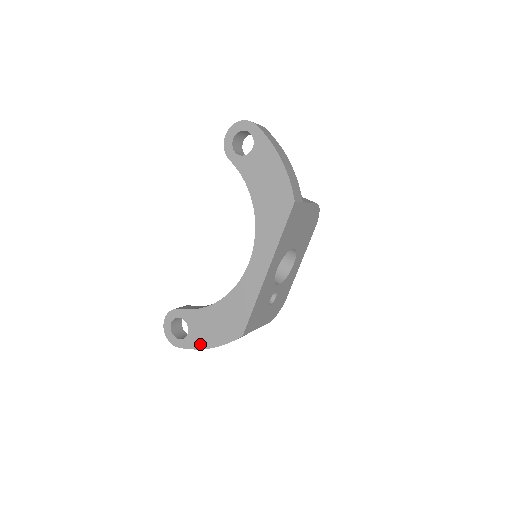
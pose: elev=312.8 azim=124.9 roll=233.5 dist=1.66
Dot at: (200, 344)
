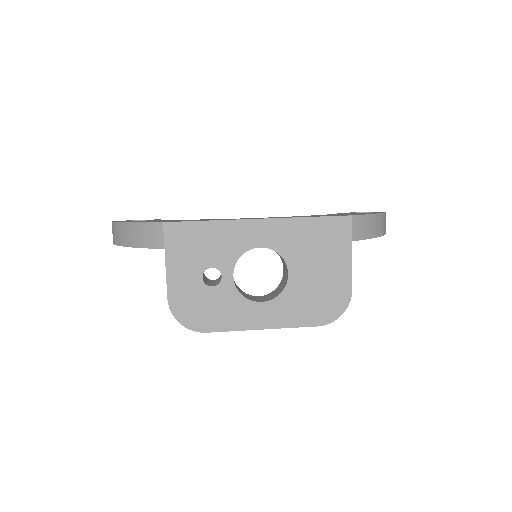
Dot at: occluded
